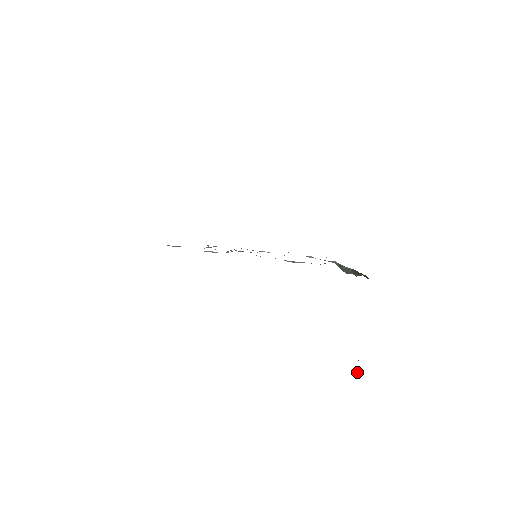
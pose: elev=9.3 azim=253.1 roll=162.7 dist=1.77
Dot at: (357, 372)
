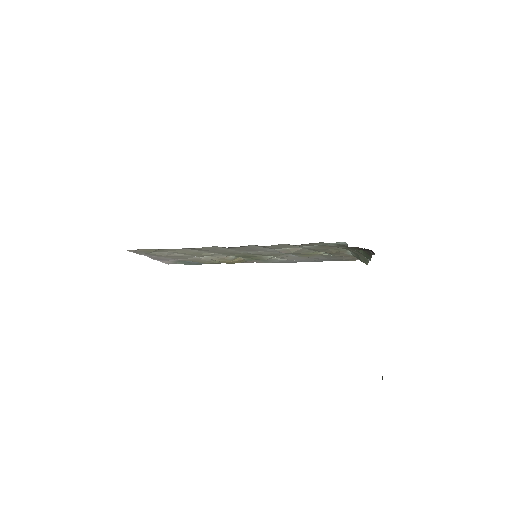
Dot at: (382, 378)
